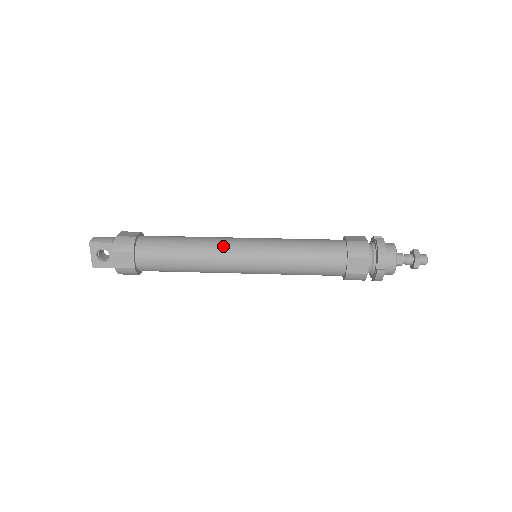
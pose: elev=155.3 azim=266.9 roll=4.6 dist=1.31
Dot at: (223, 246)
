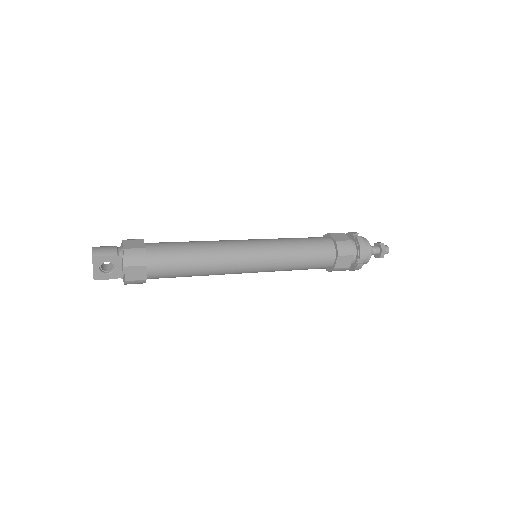
Dot at: (232, 252)
